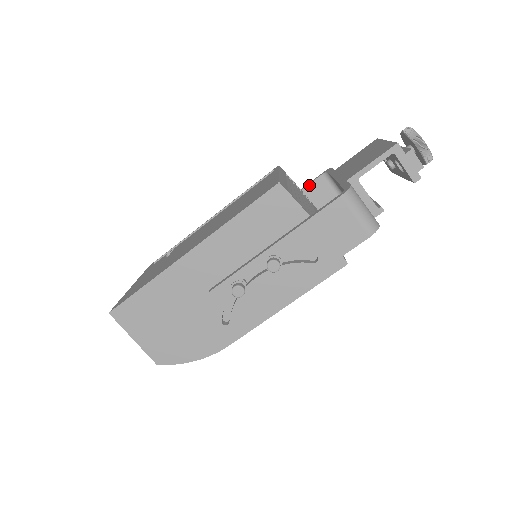
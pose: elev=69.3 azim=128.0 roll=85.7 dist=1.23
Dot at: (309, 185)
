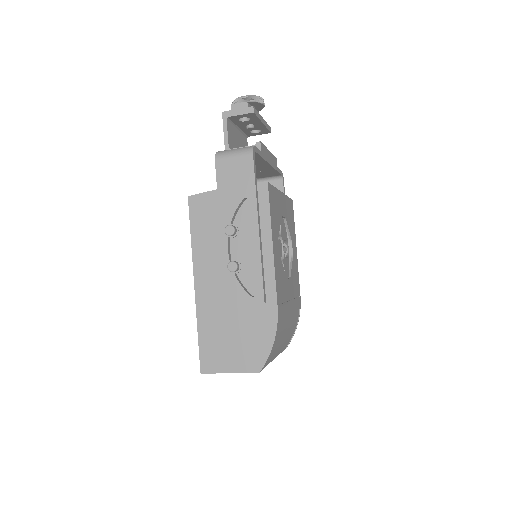
Dot at: occluded
